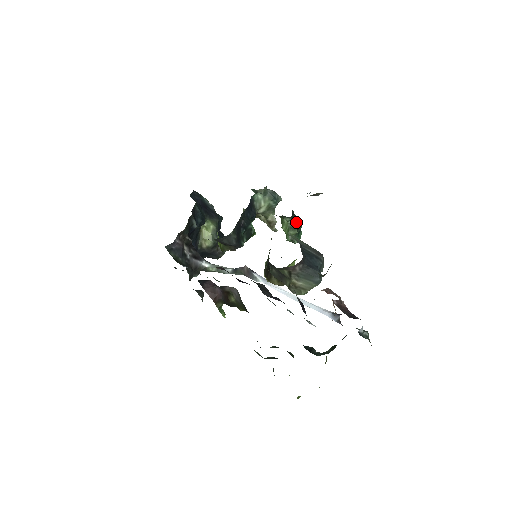
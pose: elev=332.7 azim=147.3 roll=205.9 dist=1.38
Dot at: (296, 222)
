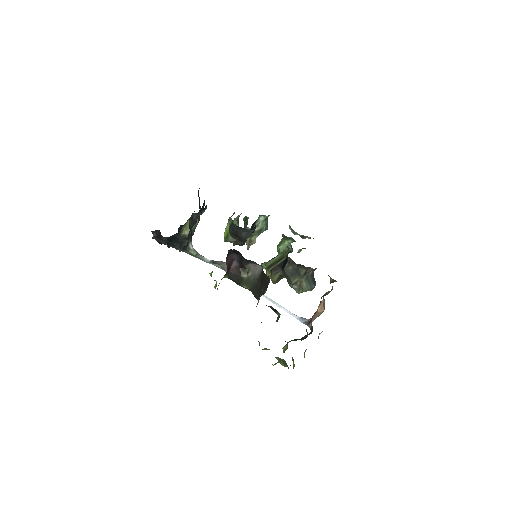
Dot at: (291, 247)
